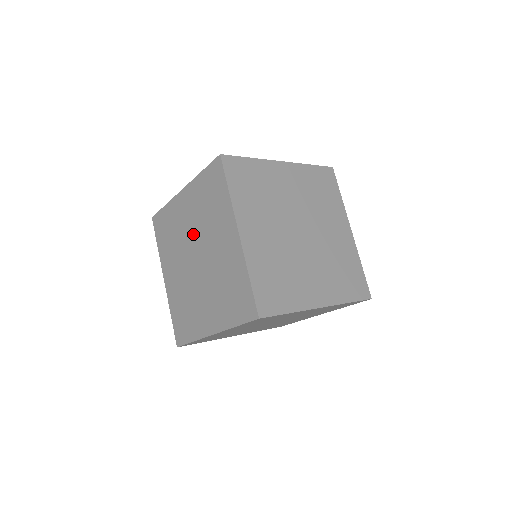
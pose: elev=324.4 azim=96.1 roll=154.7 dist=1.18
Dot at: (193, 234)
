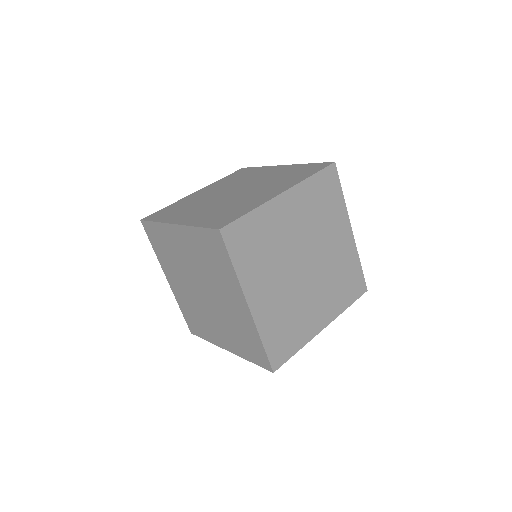
Dot at: (195, 270)
